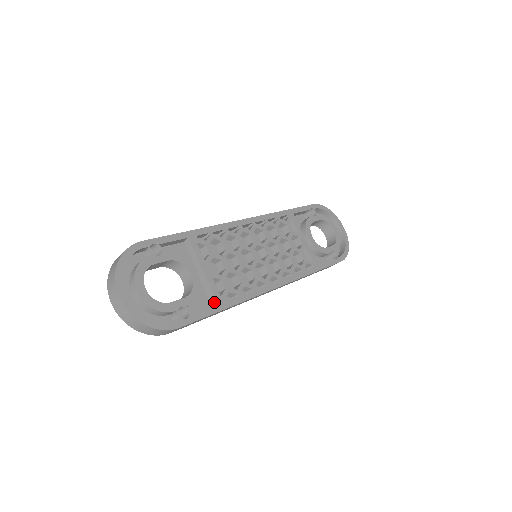
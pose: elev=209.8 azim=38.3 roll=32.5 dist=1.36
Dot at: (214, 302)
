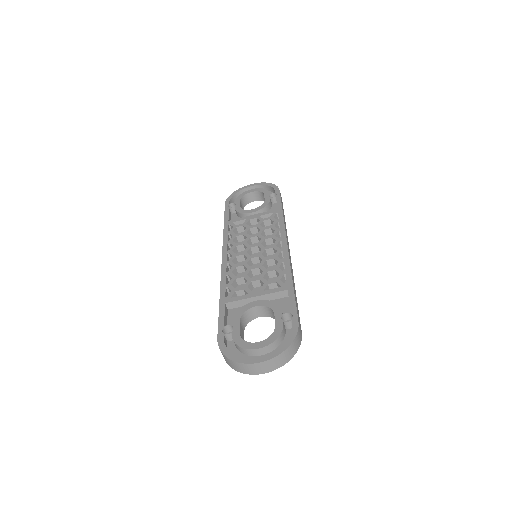
Dot at: (285, 293)
